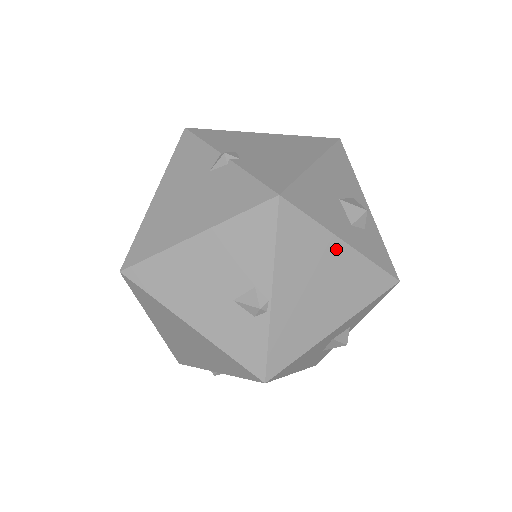
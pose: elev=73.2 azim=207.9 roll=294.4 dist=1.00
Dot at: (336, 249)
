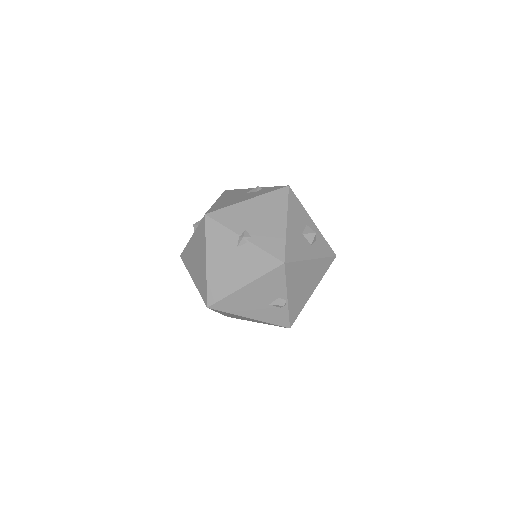
Dot at: (309, 264)
